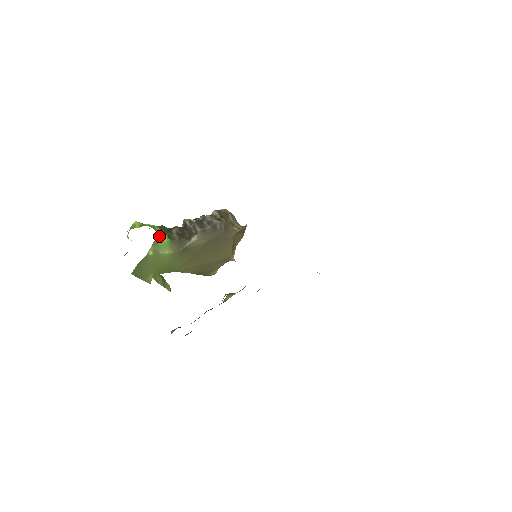
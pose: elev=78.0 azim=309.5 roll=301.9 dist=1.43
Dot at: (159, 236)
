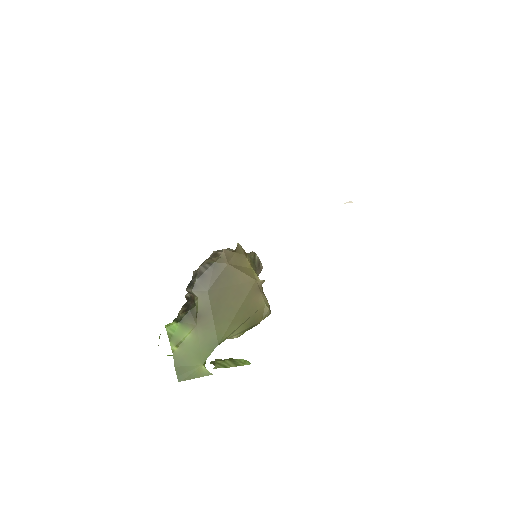
Dot at: (168, 329)
